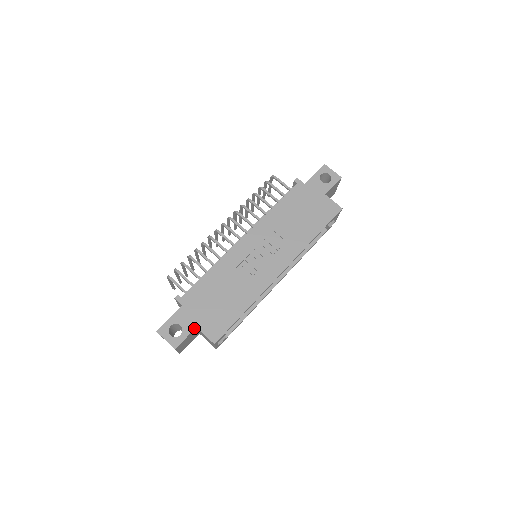
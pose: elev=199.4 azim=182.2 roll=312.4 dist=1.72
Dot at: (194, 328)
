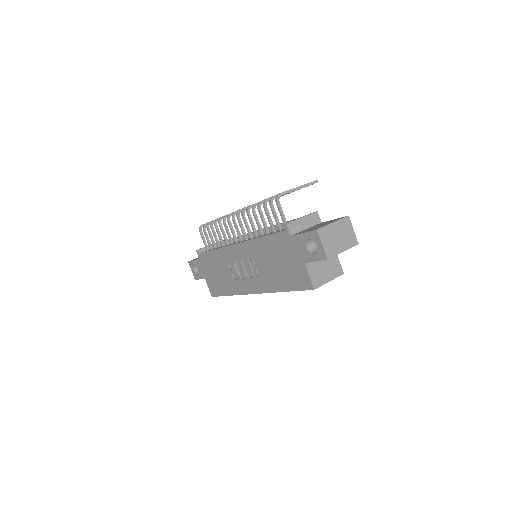
Dot at: (204, 278)
